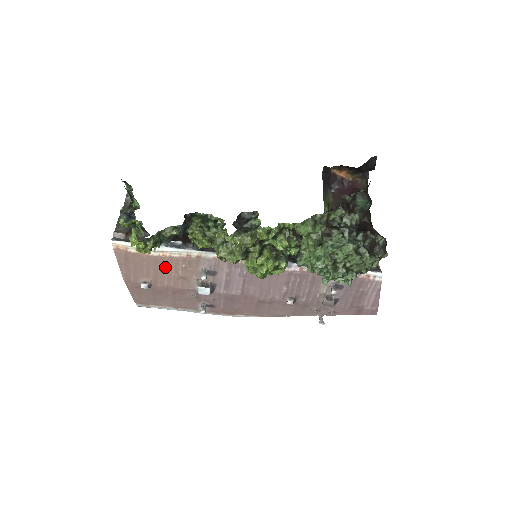
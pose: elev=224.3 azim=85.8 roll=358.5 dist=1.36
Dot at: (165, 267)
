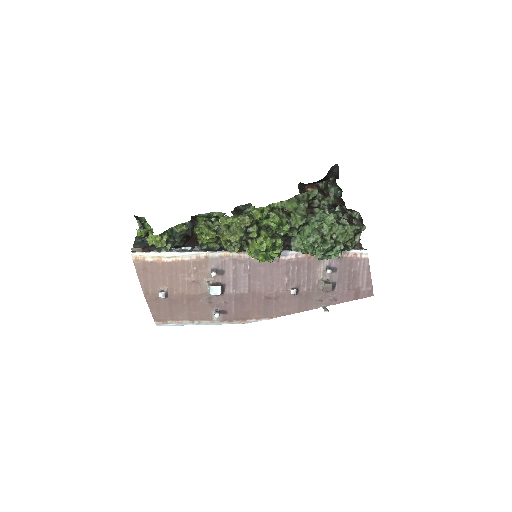
Dot at: (179, 273)
